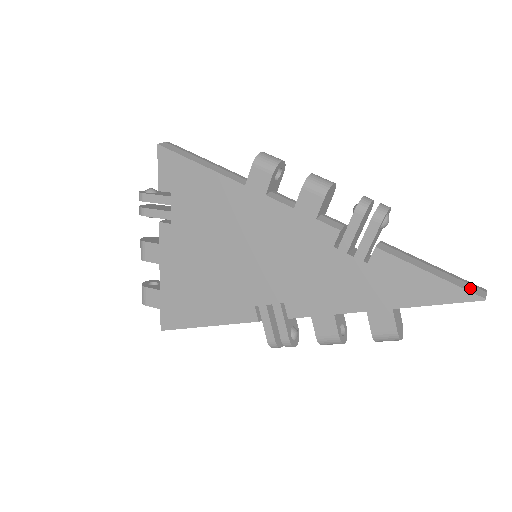
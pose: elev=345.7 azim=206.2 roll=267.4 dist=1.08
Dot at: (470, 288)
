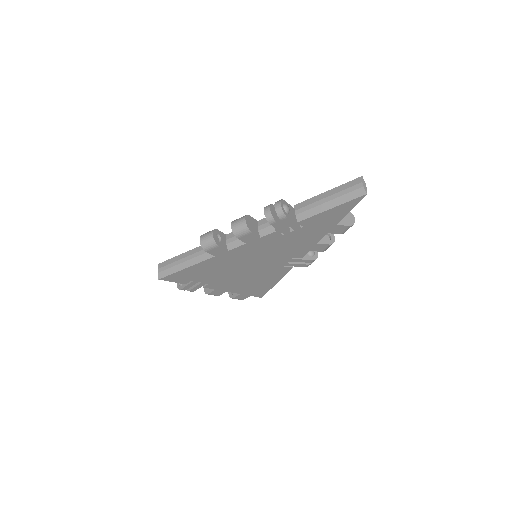
Dot at: (355, 195)
